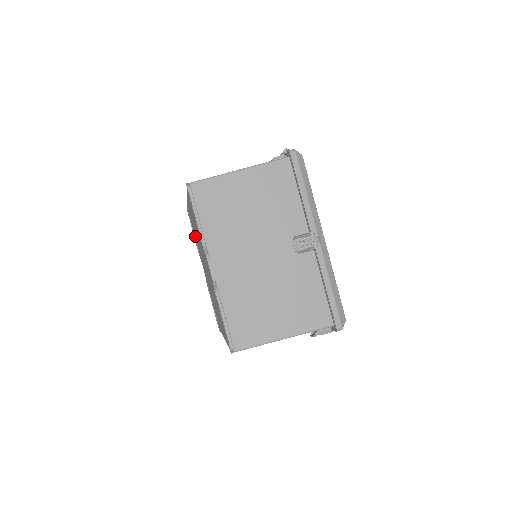
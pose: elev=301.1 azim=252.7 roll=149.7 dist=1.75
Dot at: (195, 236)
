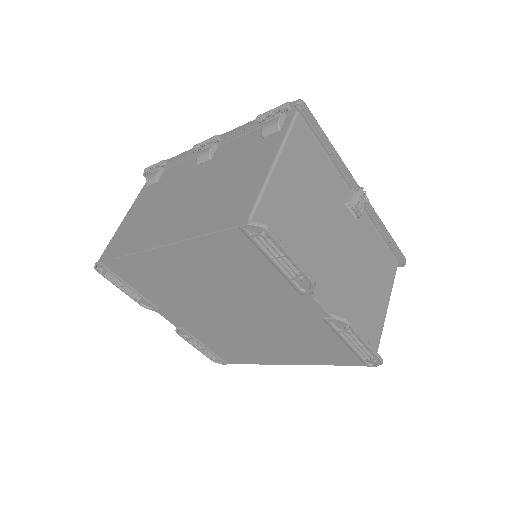
Dot at: (149, 290)
